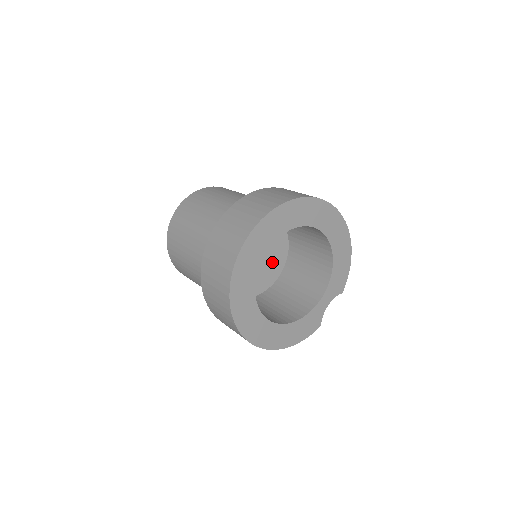
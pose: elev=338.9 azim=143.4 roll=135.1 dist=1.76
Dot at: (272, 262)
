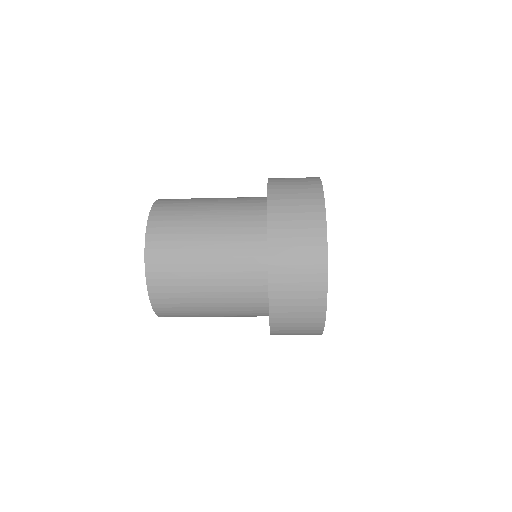
Dot at: occluded
